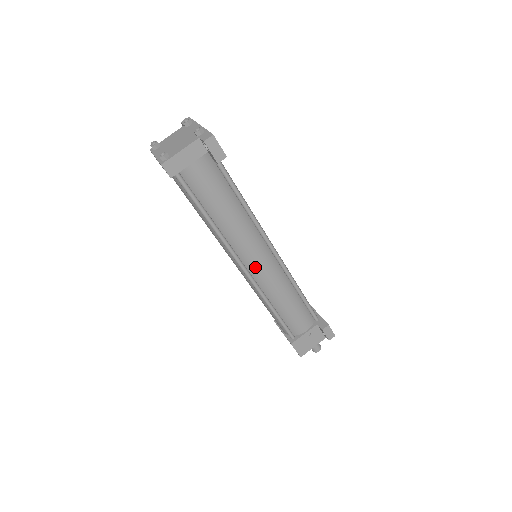
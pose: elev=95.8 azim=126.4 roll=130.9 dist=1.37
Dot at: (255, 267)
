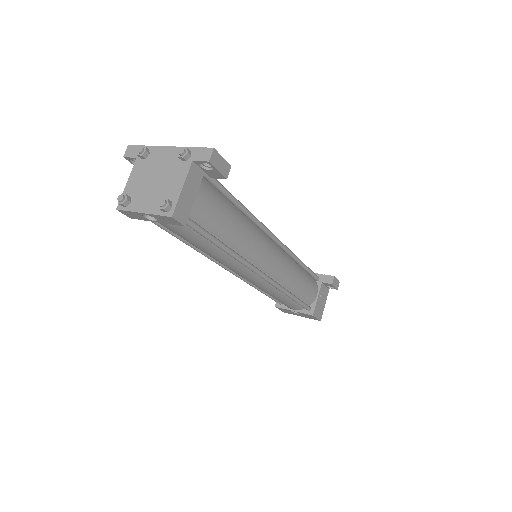
Dot at: (271, 267)
